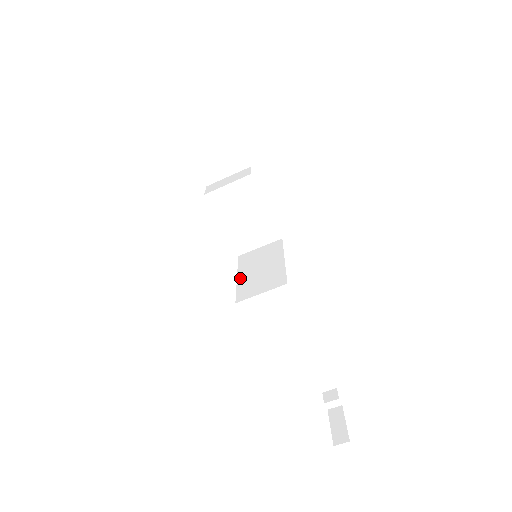
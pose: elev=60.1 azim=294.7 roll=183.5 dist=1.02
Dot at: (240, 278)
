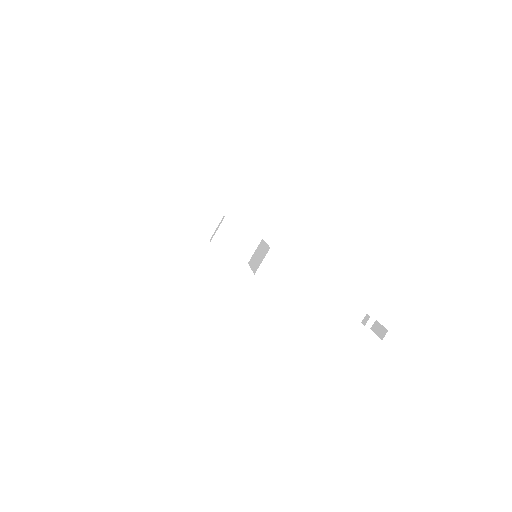
Dot at: (252, 267)
